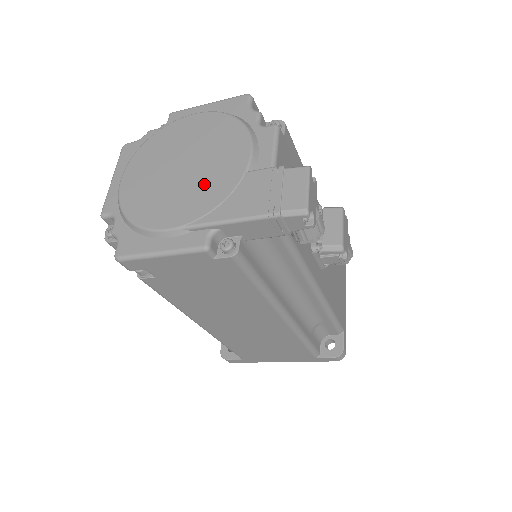
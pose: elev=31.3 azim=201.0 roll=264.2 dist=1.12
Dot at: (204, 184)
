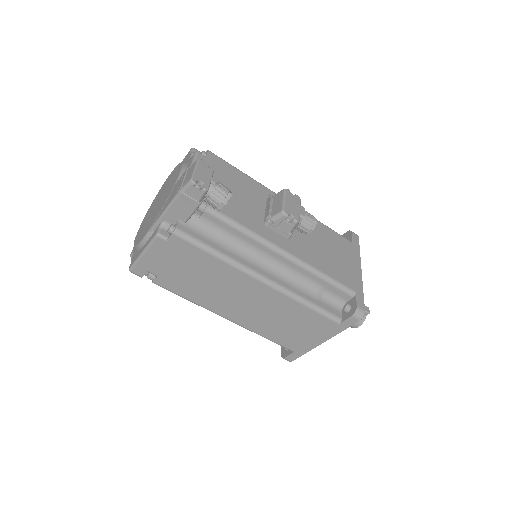
Dot at: (161, 204)
